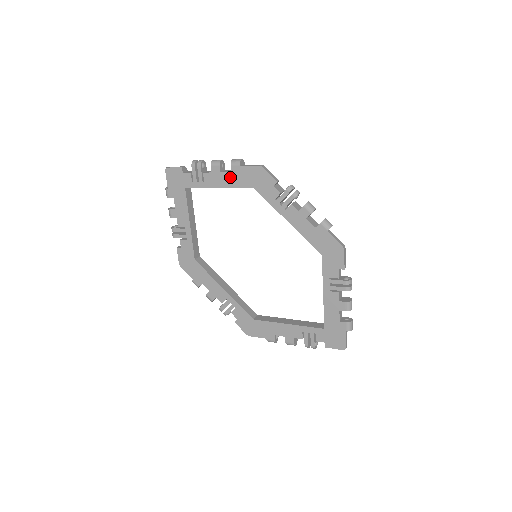
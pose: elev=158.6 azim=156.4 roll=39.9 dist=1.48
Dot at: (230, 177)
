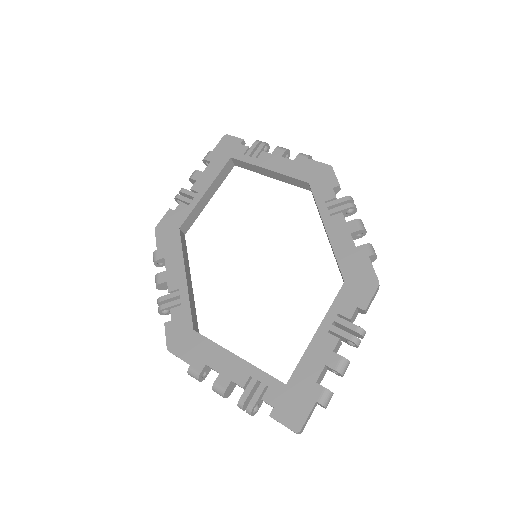
Dot at: (289, 164)
